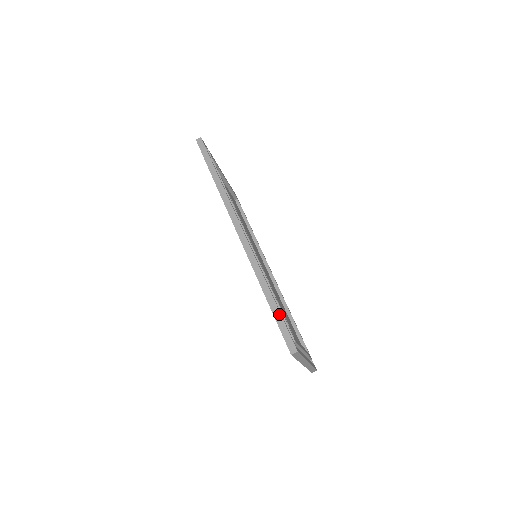
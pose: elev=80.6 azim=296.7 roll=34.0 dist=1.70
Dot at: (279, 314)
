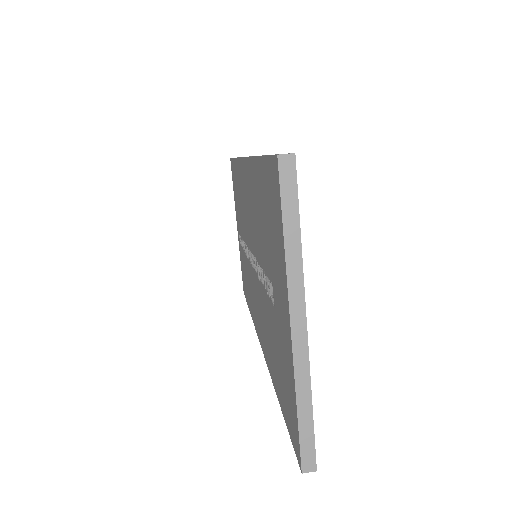
Dot at: occluded
